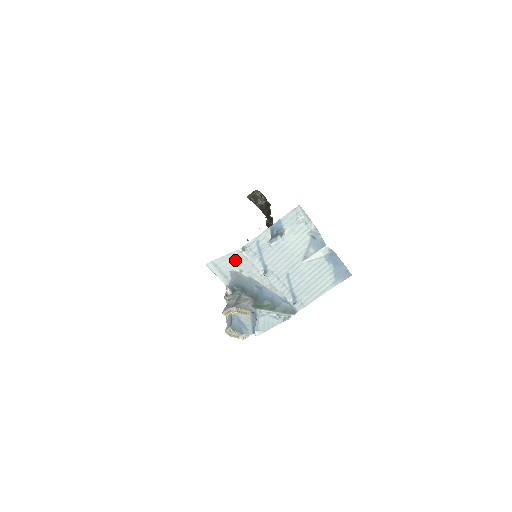
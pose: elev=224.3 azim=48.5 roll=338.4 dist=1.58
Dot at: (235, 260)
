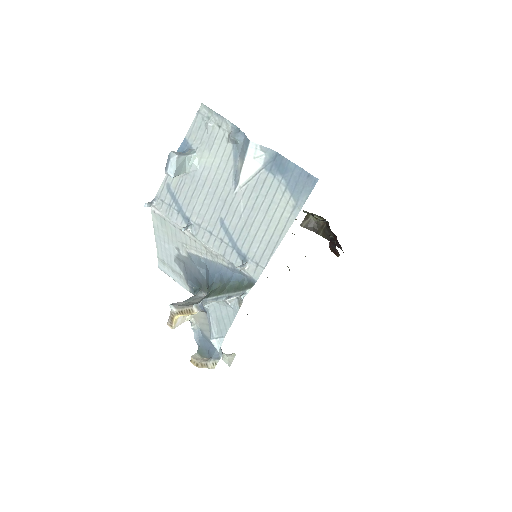
Dot at: (163, 234)
